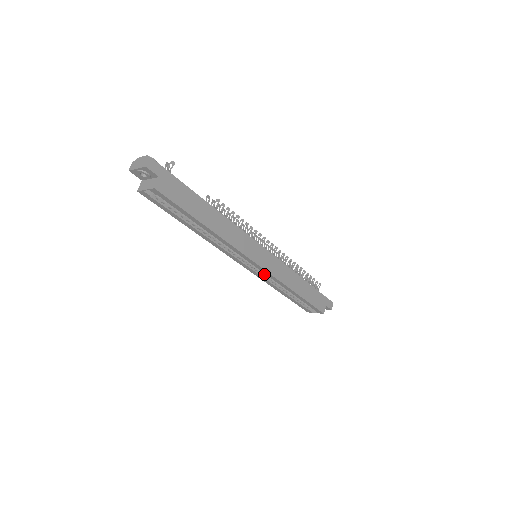
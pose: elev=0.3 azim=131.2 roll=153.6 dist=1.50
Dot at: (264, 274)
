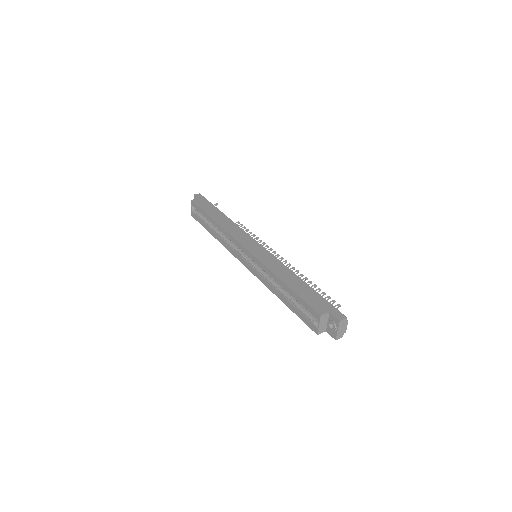
Dot at: (260, 271)
